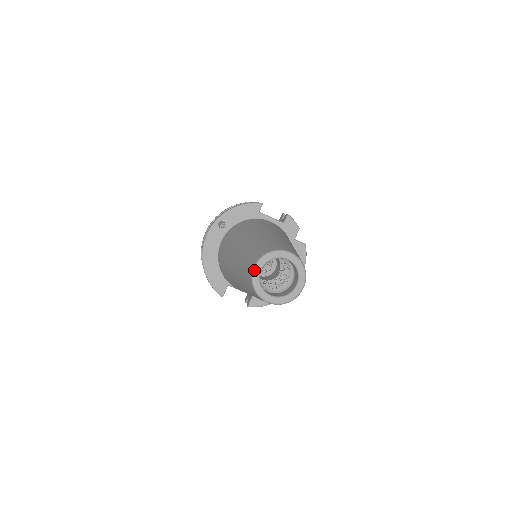
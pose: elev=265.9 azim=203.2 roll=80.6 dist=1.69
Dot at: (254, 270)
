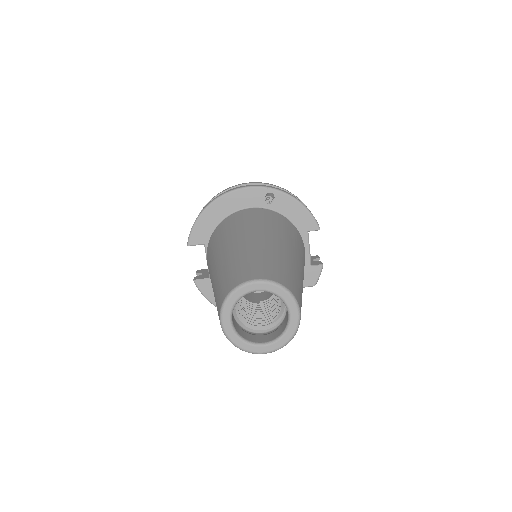
Dot at: (252, 282)
